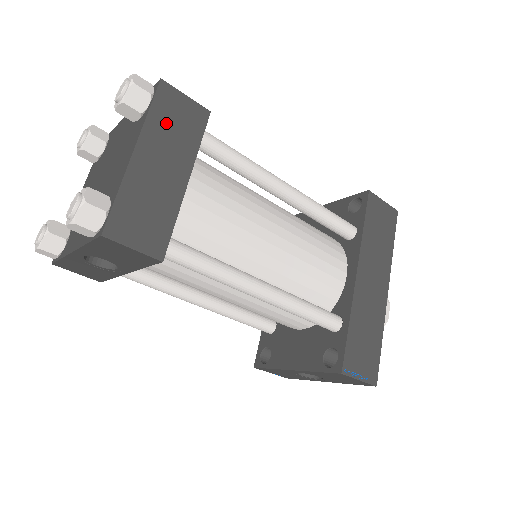
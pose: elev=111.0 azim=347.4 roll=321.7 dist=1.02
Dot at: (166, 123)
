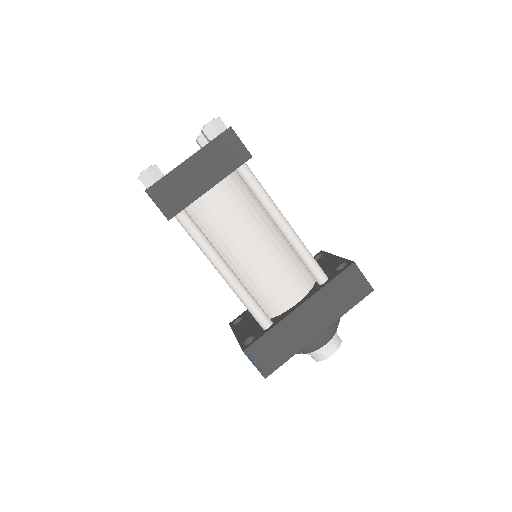
Dot at: (218, 152)
